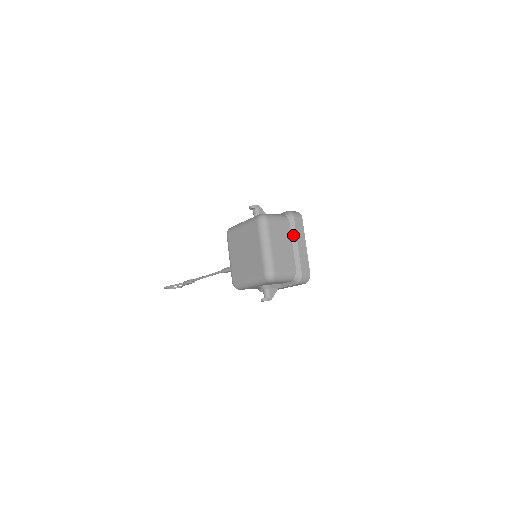
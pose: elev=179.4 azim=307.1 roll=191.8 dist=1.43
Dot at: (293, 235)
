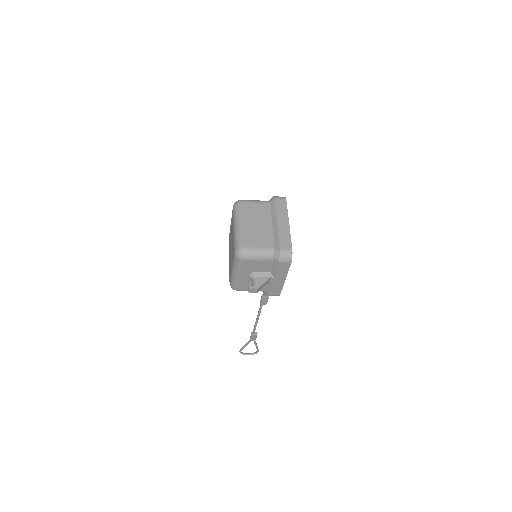
Dot at: (273, 215)
